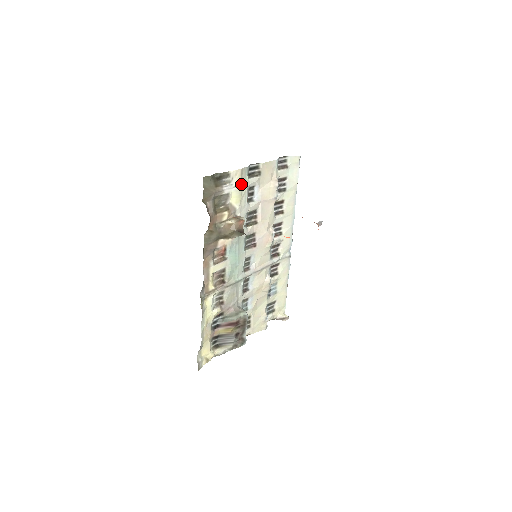
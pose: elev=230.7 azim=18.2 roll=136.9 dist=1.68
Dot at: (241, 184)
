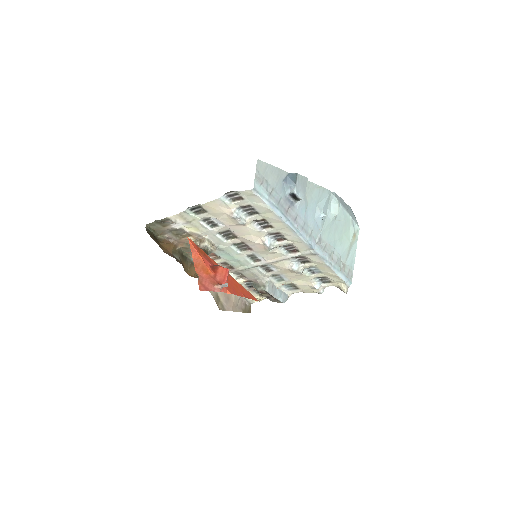
Dot at: (189, 221)
